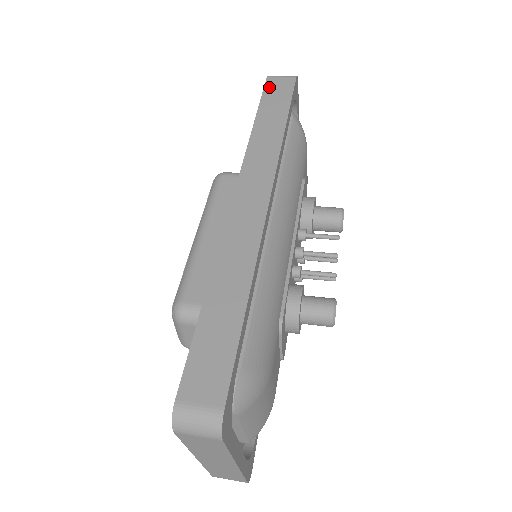
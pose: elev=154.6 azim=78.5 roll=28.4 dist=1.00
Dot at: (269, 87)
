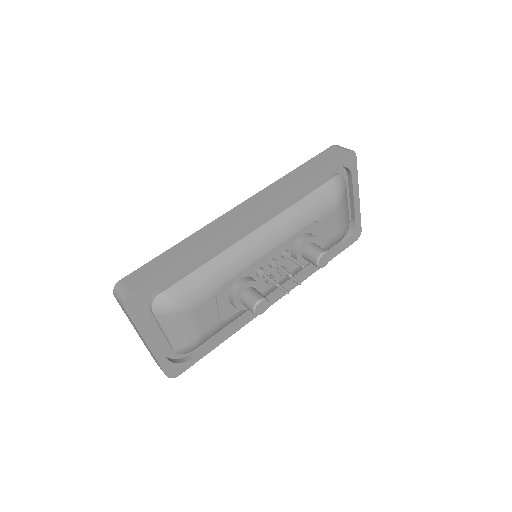
Dot at: (326, 152)
